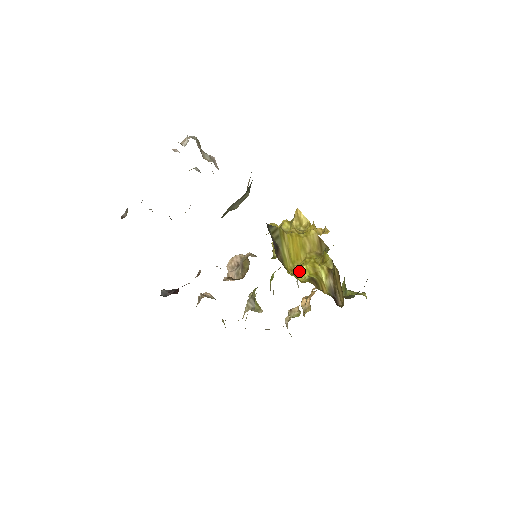
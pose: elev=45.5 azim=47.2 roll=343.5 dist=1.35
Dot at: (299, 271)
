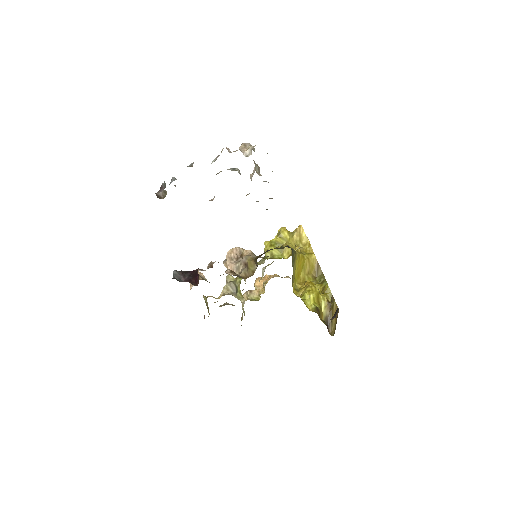
Dot at: (307, 297)
